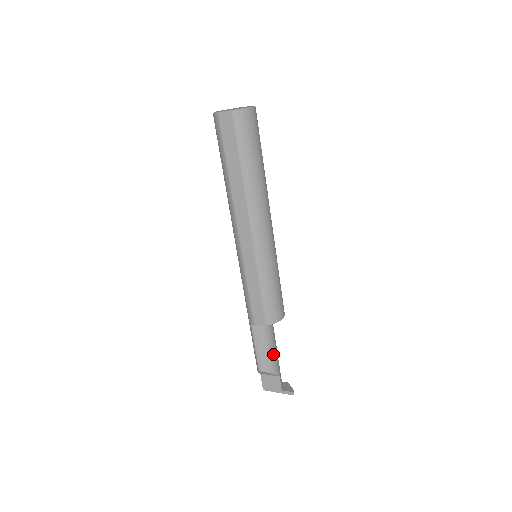
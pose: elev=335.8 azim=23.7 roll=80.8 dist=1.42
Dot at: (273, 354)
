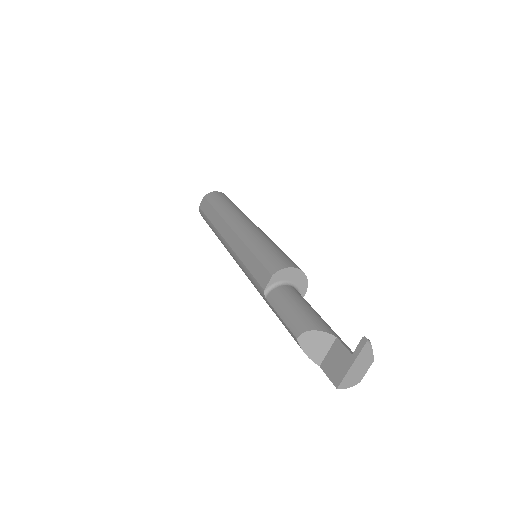
Dot at: (308, 312)
